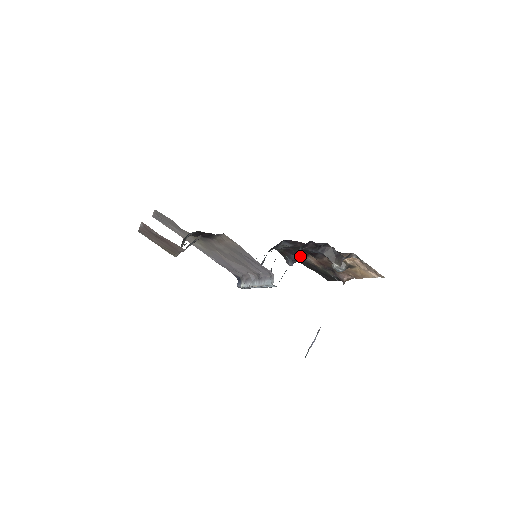
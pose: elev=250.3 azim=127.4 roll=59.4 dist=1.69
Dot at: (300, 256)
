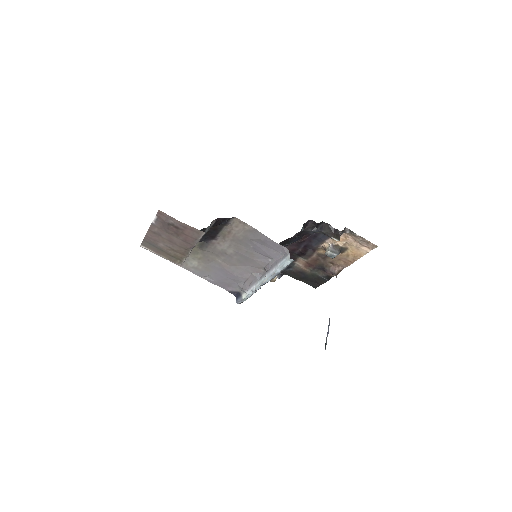
Dot at: occluded
